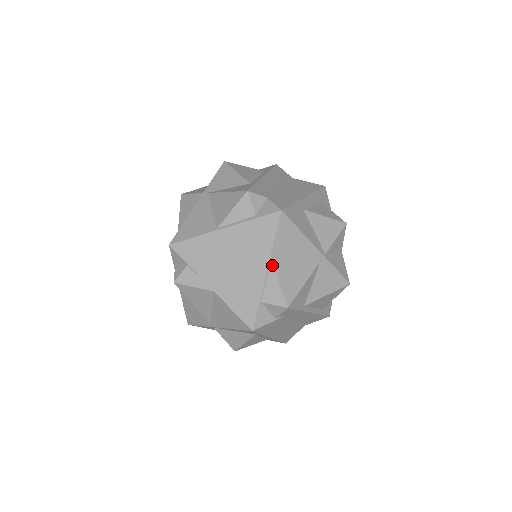
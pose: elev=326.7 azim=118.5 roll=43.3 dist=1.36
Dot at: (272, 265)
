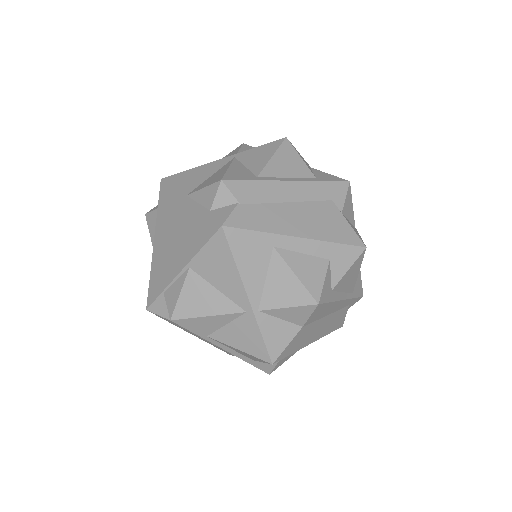
Dot at: (188, 270)
